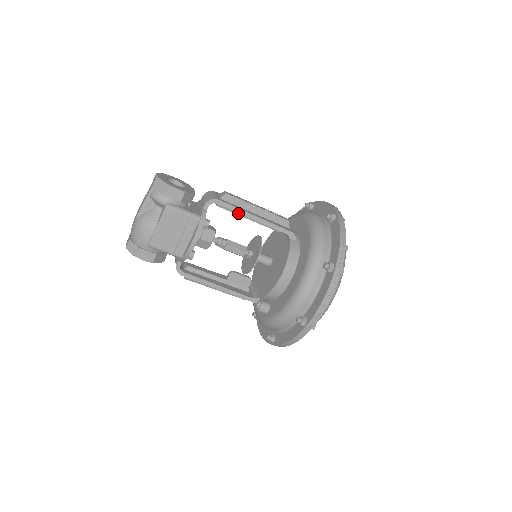
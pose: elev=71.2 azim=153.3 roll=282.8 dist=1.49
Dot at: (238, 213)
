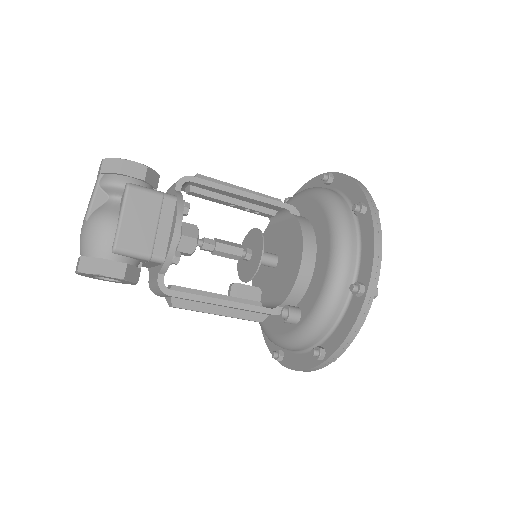
Dot at: (219, 197)
